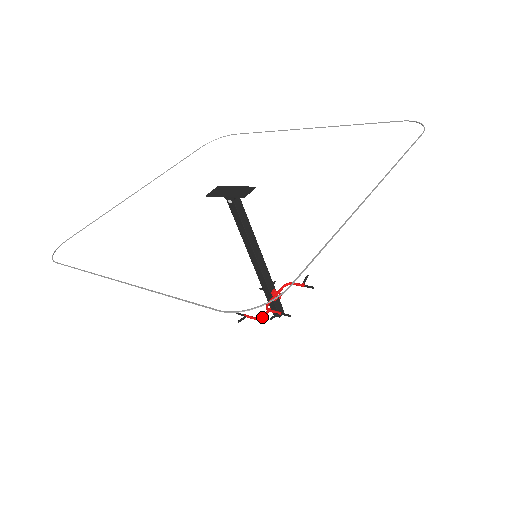
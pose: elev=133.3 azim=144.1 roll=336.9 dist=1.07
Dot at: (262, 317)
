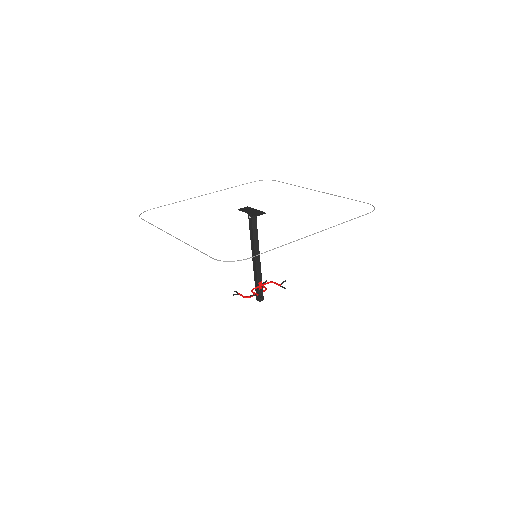
Dot at: (248, 297)
